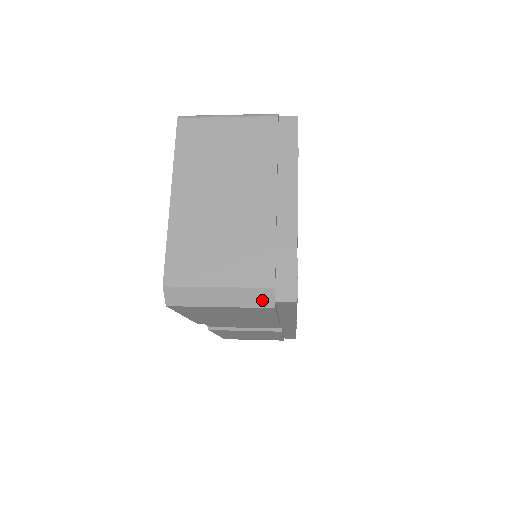
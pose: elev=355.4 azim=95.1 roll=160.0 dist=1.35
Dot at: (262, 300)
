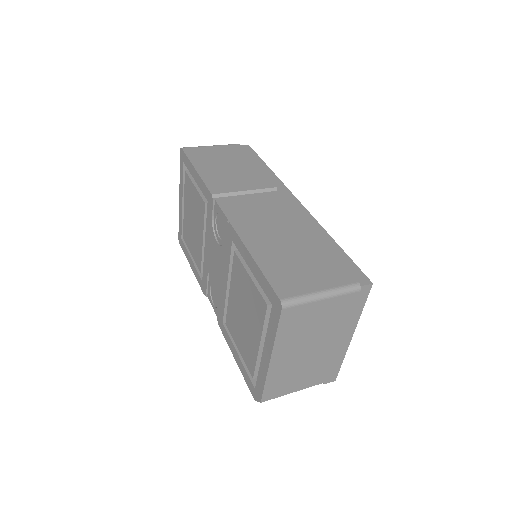
Dot at: occluded
